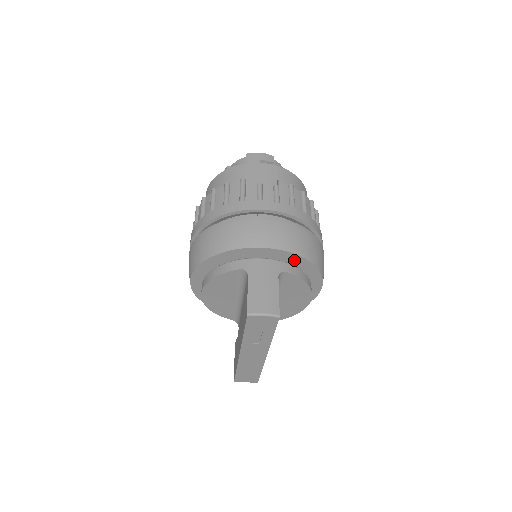
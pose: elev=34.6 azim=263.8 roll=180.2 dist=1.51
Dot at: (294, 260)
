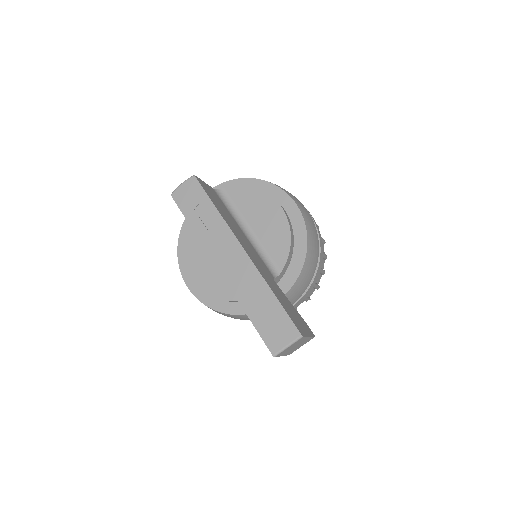
Dot at: occluded
